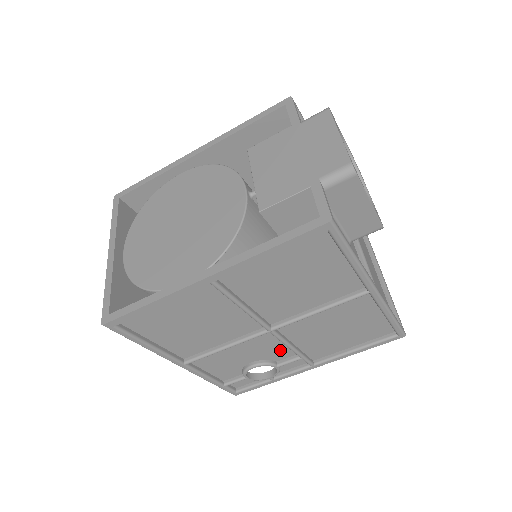
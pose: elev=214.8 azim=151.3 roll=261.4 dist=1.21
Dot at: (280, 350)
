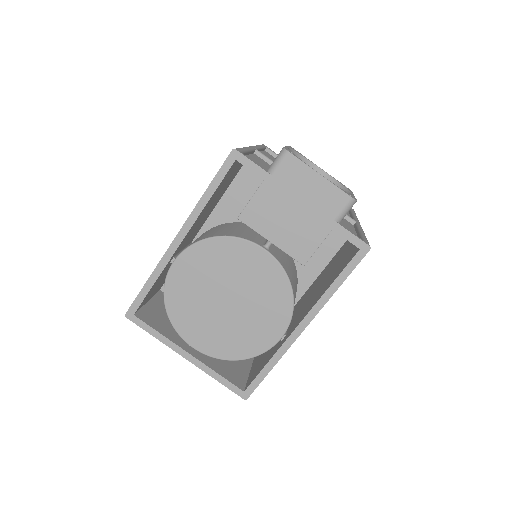
Dot at: occluded
